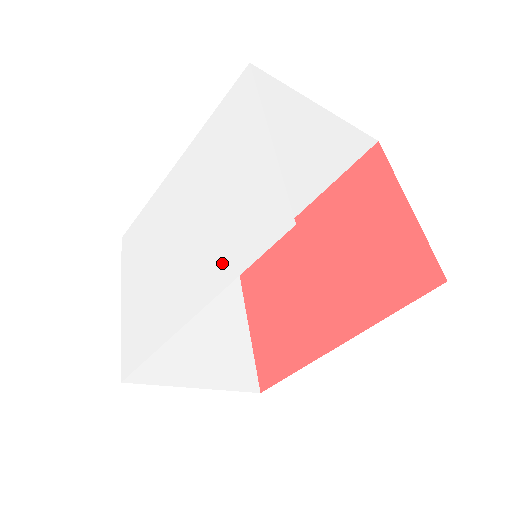
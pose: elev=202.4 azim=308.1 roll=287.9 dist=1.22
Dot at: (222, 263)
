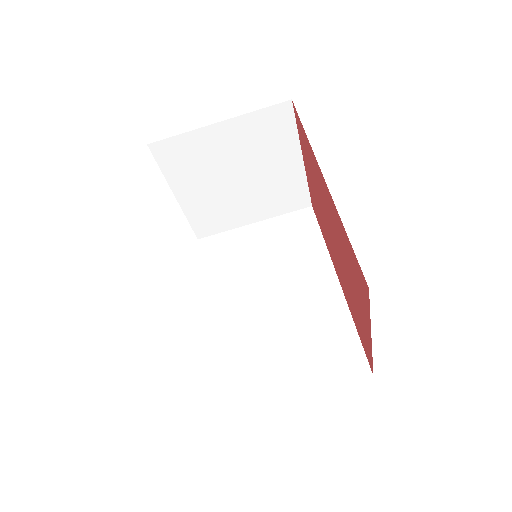
Dot at: occluded
